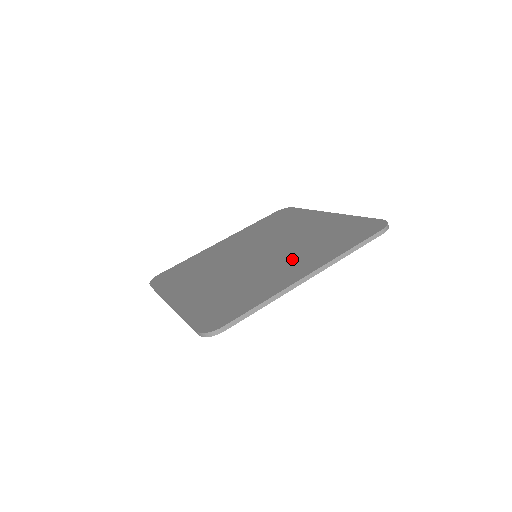
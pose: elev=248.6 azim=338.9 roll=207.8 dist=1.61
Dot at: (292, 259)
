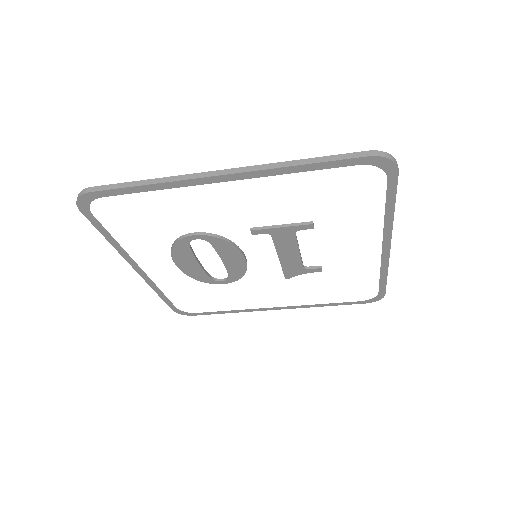
Dot at: occluded
